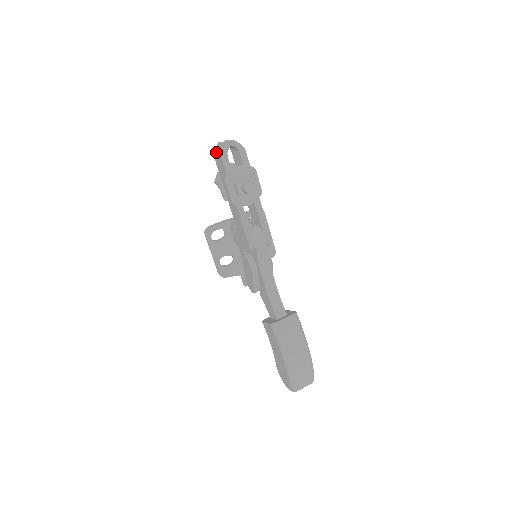
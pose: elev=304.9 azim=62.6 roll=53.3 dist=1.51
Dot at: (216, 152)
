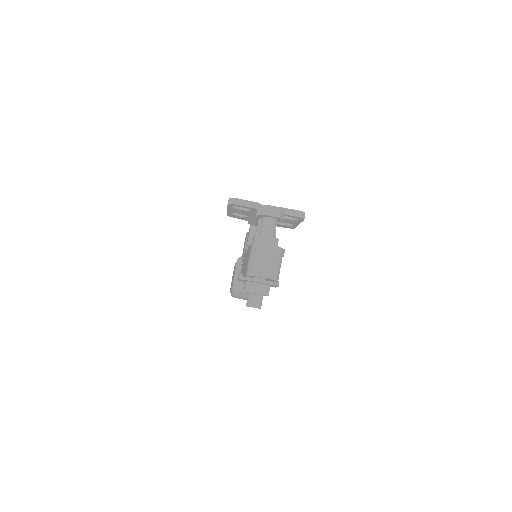
Dot at: (252, 252)
